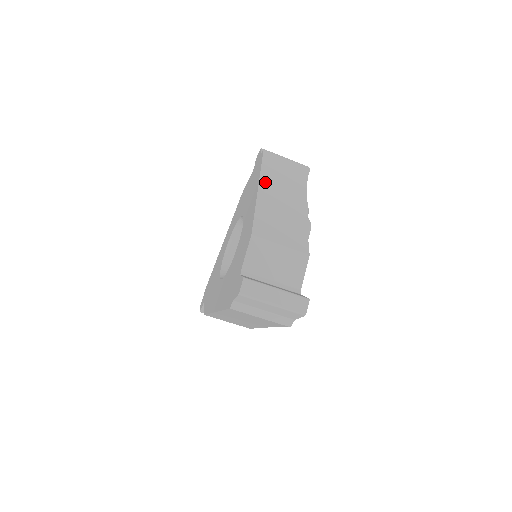
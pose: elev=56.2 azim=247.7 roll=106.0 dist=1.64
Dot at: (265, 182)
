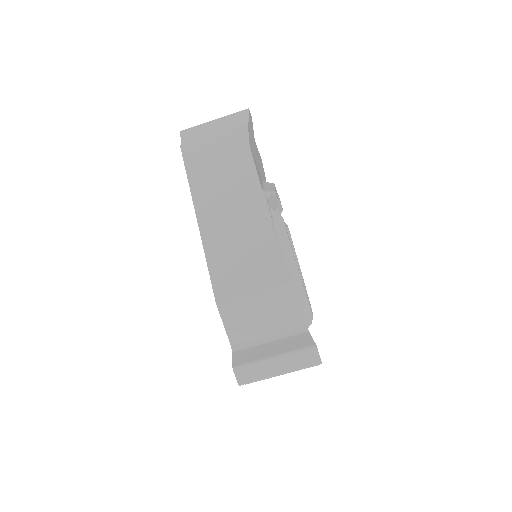
Dot at: (201, 202)
